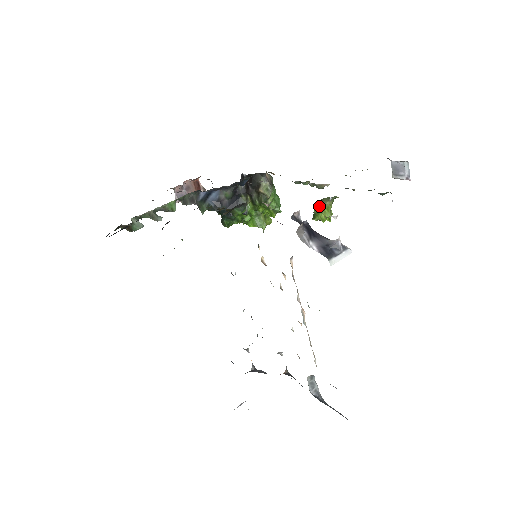
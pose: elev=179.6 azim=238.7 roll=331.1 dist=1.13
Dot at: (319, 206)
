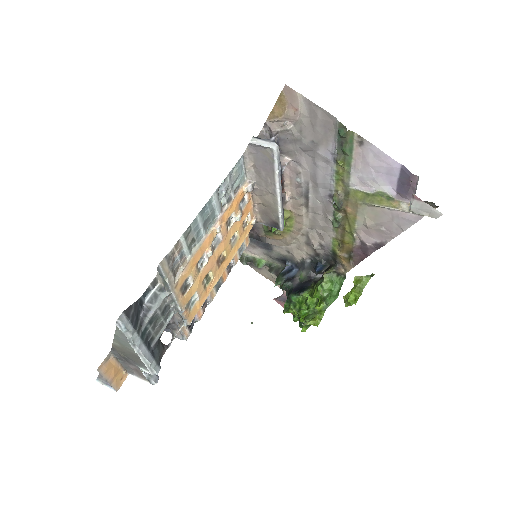
Dot at: occluded
